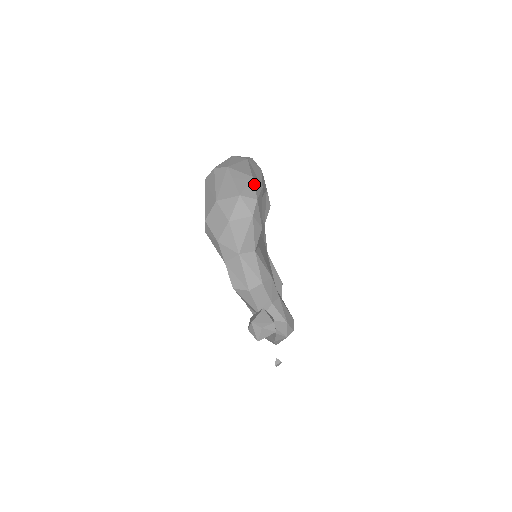
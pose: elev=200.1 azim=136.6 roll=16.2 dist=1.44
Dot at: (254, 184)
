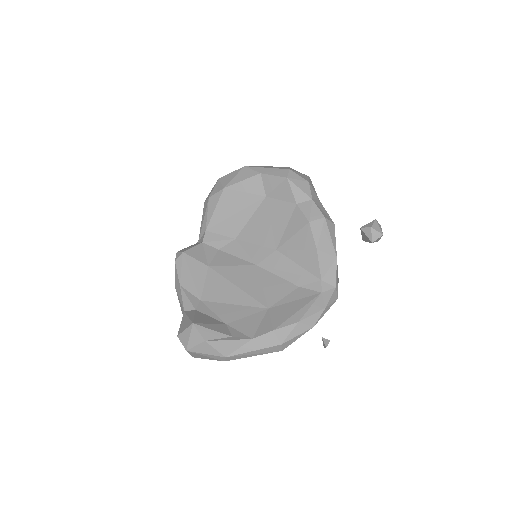
Dot at: occluded
